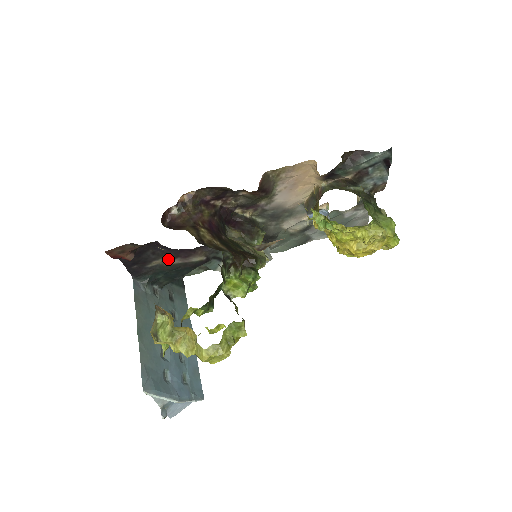
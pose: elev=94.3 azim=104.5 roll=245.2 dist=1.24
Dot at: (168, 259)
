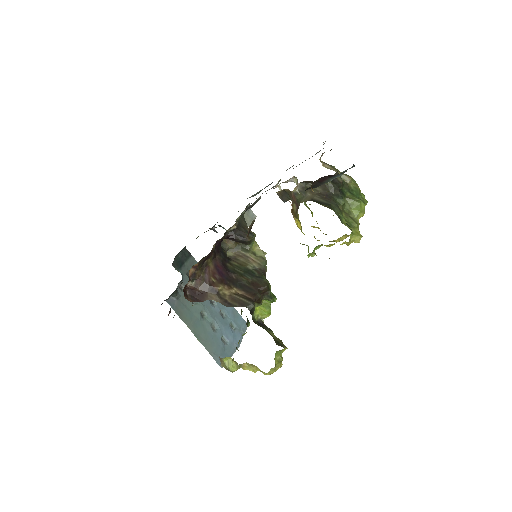
Dot at: occluded
